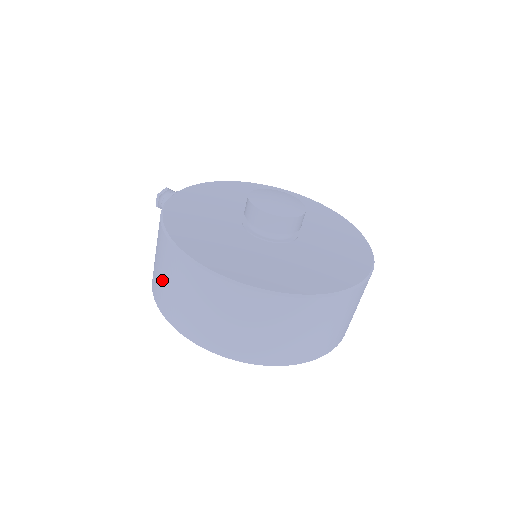
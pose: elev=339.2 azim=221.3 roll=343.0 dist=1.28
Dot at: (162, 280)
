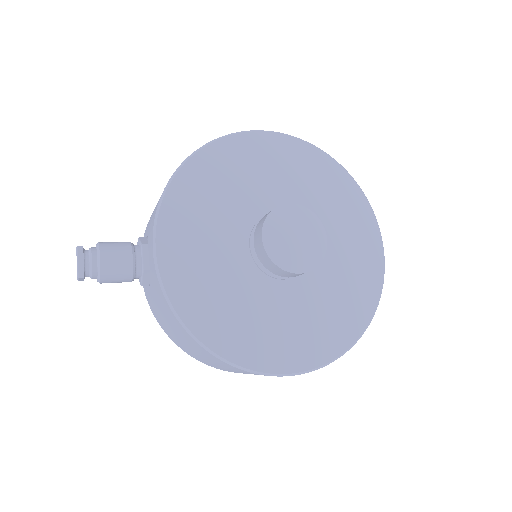
Dot at: occluded
